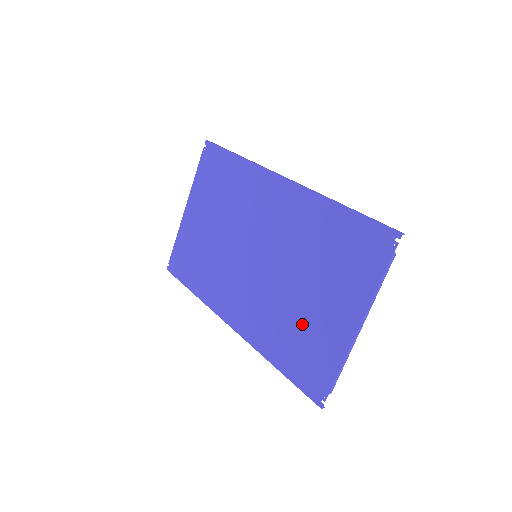
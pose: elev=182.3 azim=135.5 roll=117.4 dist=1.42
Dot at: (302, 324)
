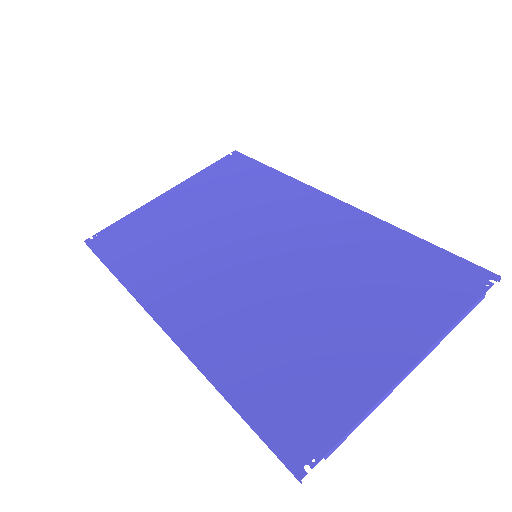
Dot at: (306, 344)
